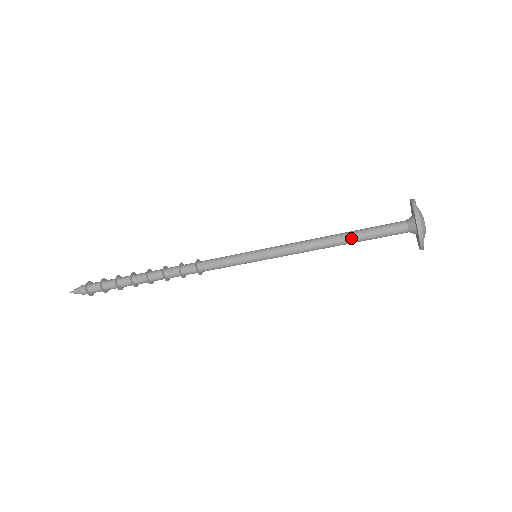
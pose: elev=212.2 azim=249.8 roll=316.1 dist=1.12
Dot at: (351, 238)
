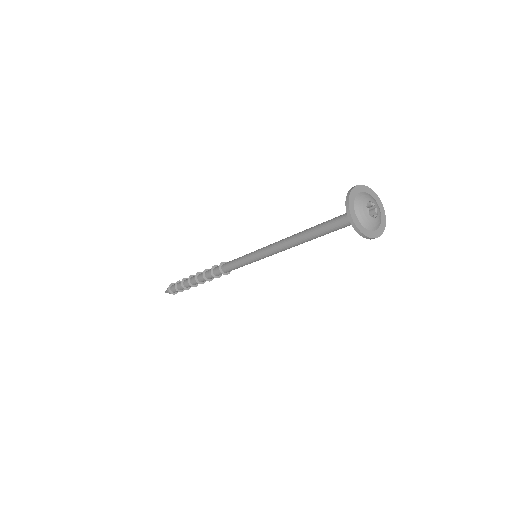
Dot at: (313, 234)
